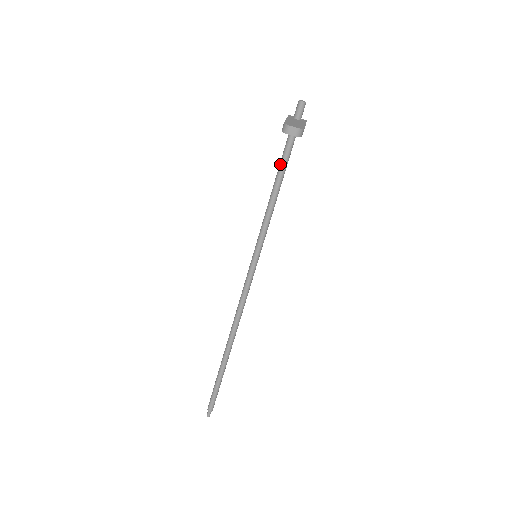
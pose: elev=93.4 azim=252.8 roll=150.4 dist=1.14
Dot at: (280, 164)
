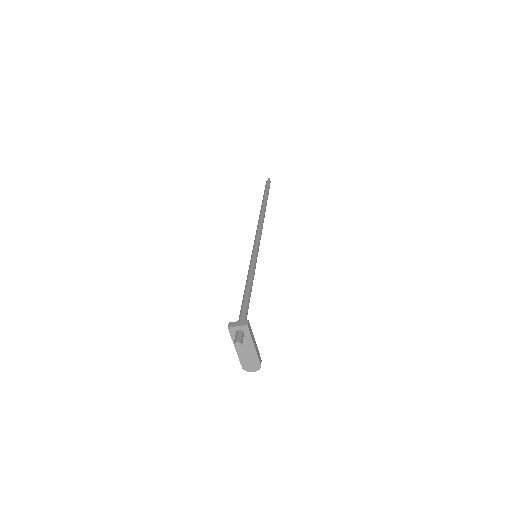
Dot at: occluded
